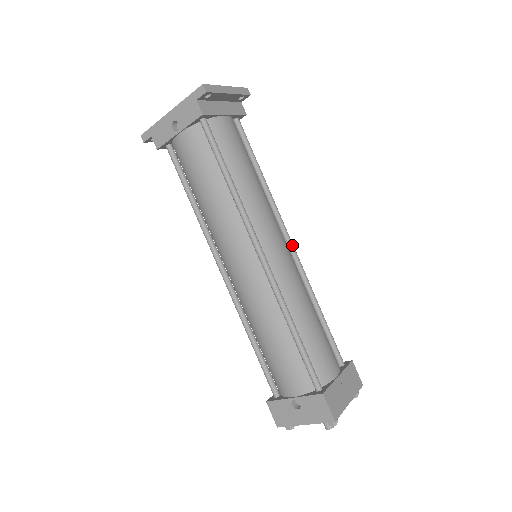
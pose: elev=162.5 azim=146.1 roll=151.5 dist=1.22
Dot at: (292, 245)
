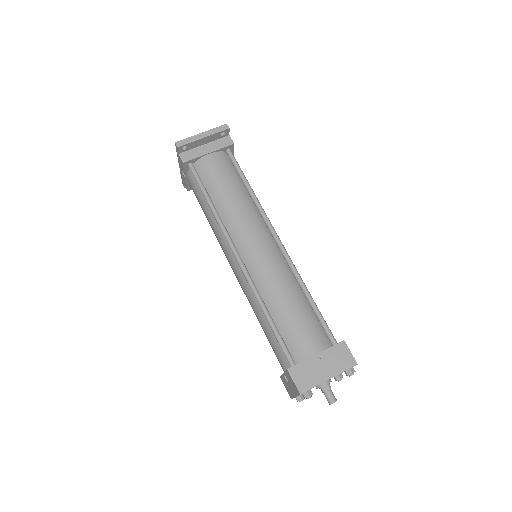
Dot at: (278, 242)
